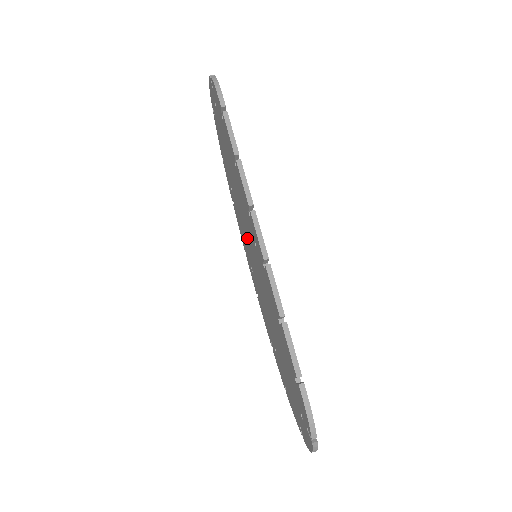
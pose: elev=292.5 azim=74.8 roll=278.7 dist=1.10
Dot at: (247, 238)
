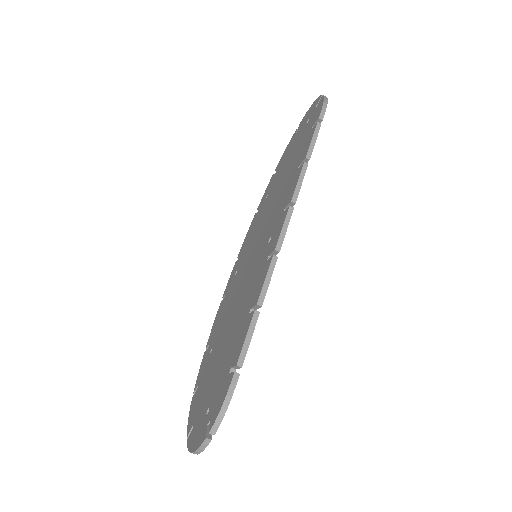
Dot at: (256, 239)
